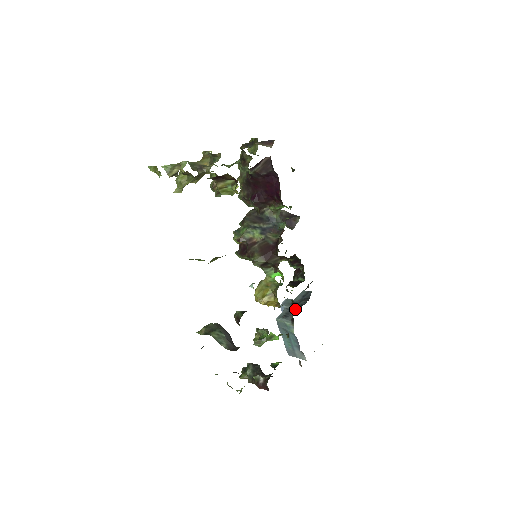
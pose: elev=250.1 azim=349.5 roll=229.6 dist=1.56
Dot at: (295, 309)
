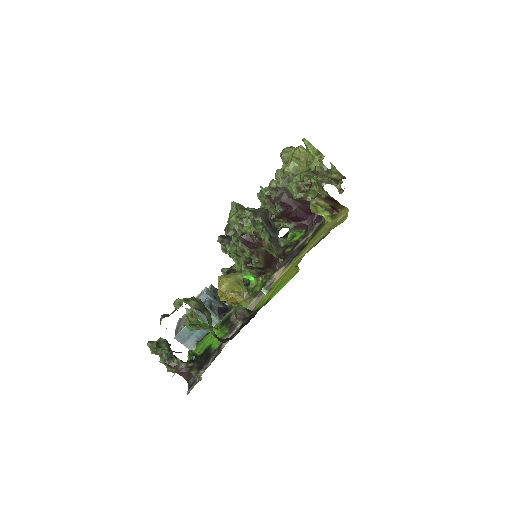
Dot at: (219, 305)
